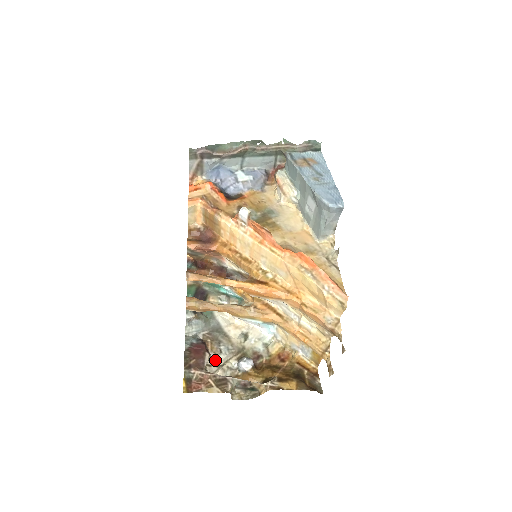
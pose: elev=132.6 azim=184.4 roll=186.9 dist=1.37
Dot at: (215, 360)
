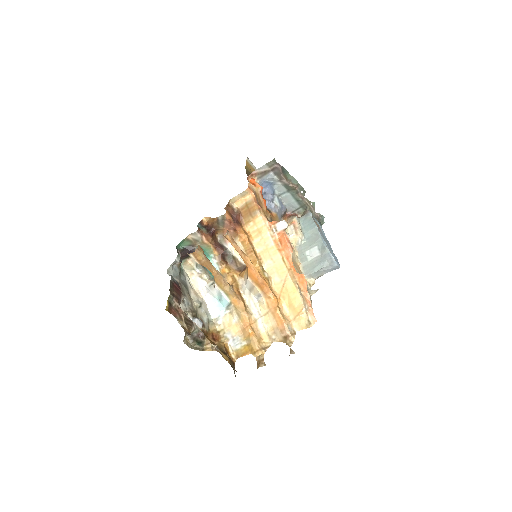
Dot at: occluded
